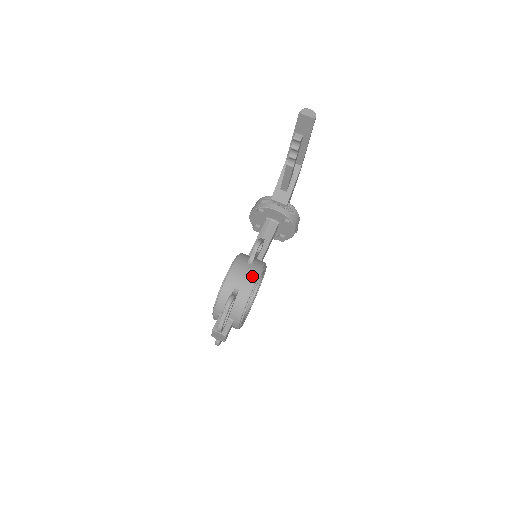
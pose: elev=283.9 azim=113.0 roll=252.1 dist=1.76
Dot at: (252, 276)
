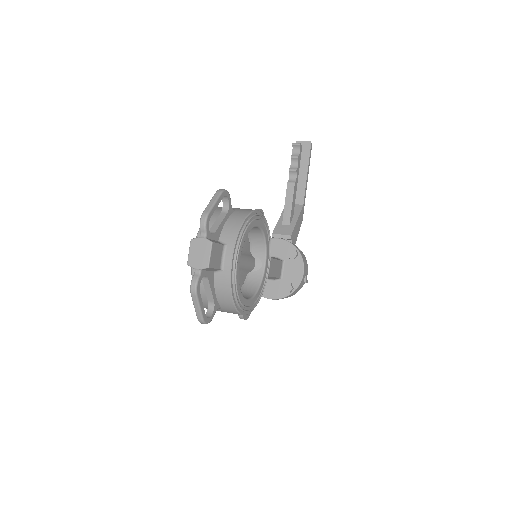
Dot at: occluded
